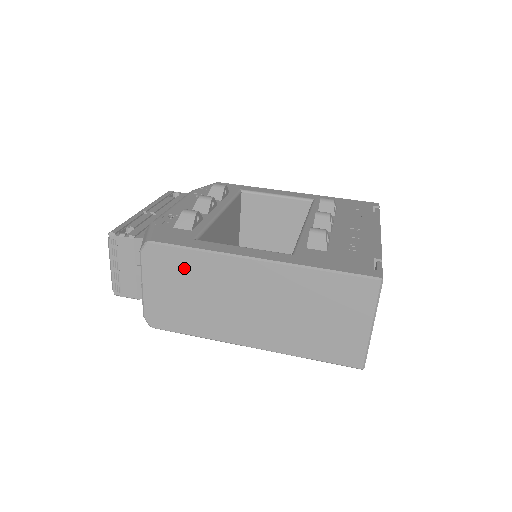
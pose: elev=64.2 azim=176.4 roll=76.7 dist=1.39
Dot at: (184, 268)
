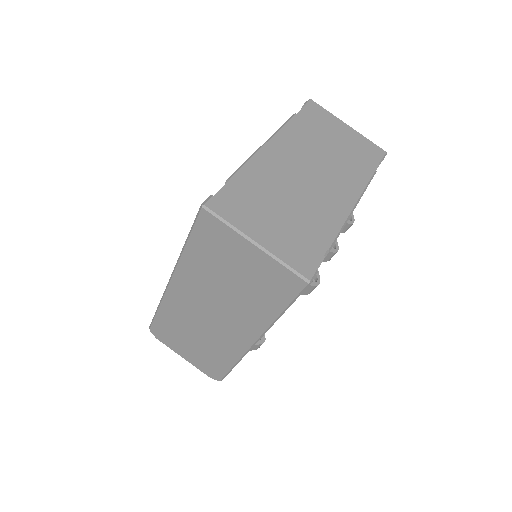
Dot at: (171, 326)
